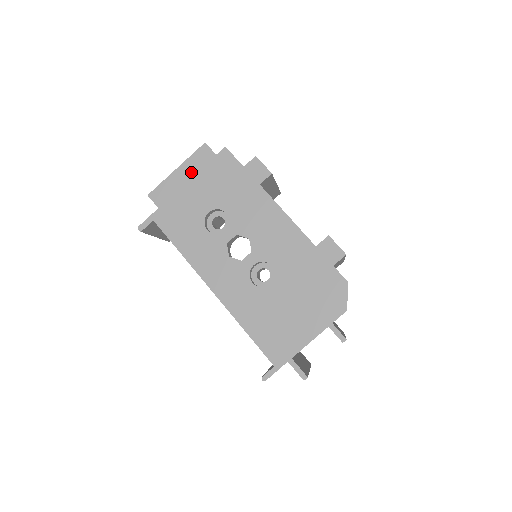
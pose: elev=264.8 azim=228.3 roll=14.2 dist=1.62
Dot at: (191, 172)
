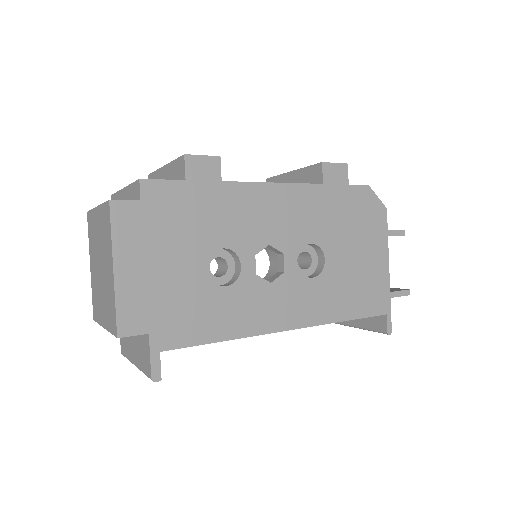
Dot at: (136, 252)
